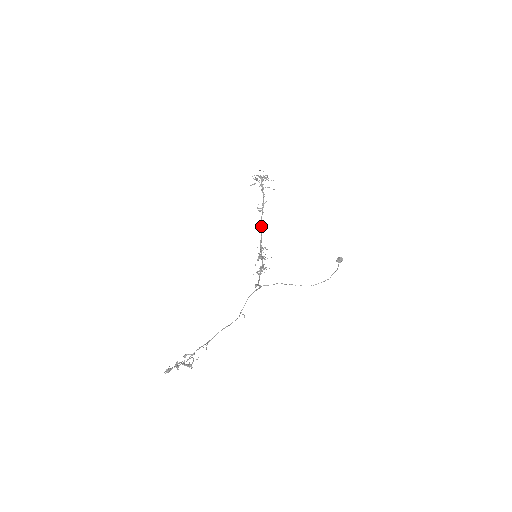
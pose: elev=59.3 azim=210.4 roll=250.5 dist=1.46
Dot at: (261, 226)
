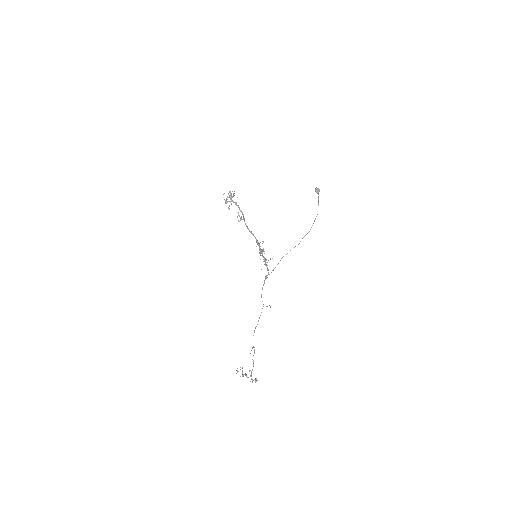
Dot at: (249, 231)
